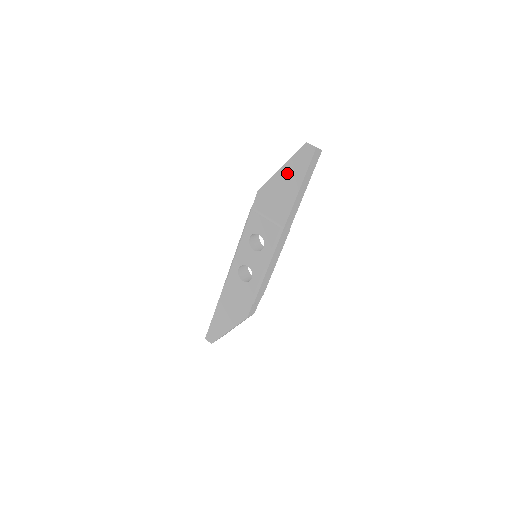
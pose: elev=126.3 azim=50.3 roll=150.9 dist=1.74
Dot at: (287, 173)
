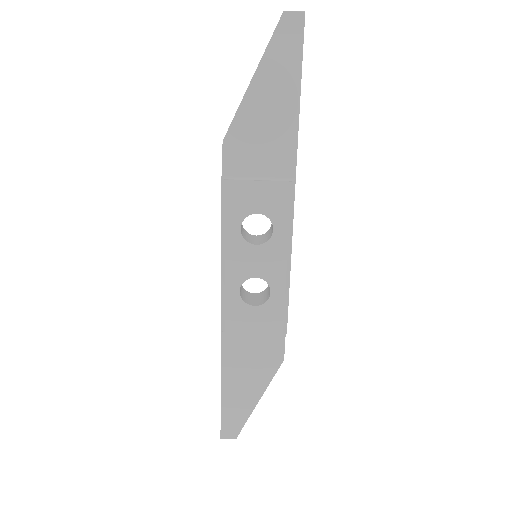
Dot at: (267, 83)
